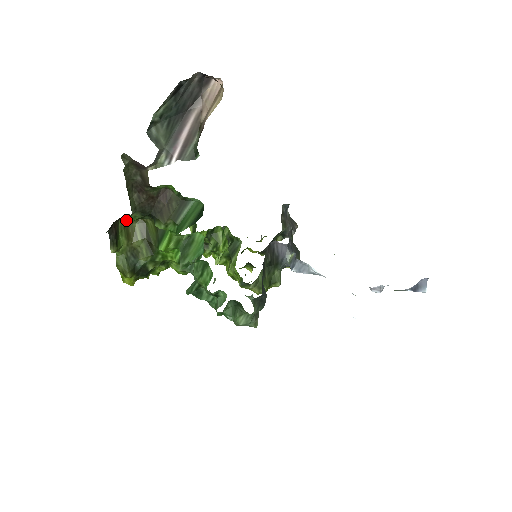
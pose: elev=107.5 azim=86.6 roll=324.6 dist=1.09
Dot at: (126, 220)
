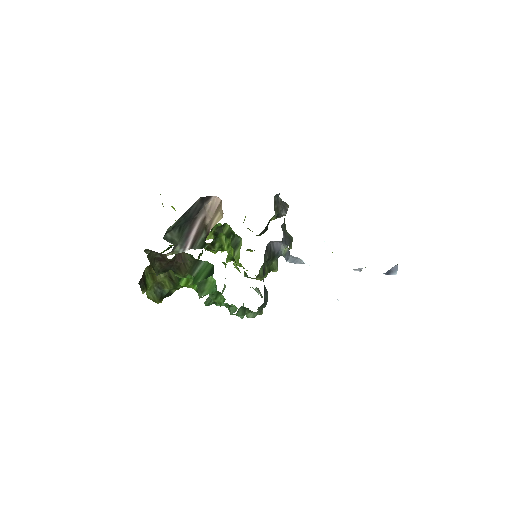
Dot at: (149, 266)
